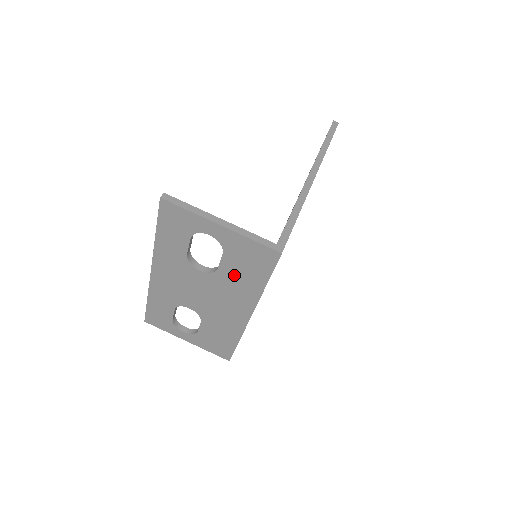
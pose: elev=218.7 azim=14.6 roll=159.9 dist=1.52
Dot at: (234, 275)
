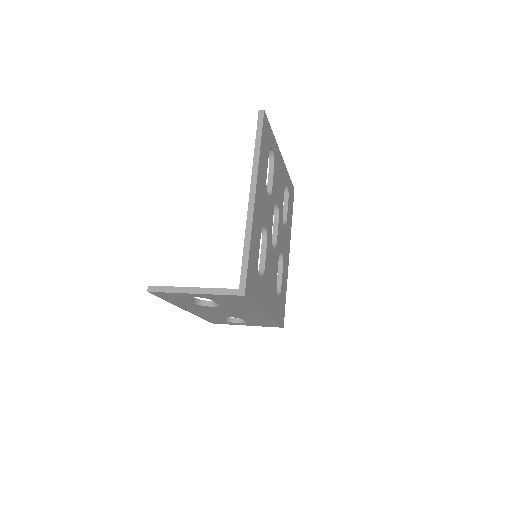
Dot at: (232, 305)
